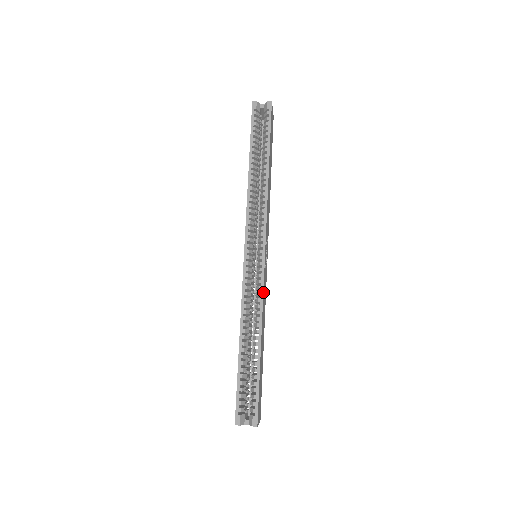
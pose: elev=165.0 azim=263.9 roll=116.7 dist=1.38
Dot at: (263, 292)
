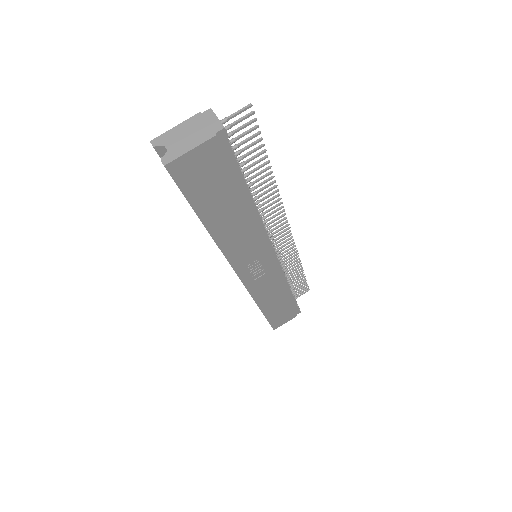
Dot at: (251, 294)
